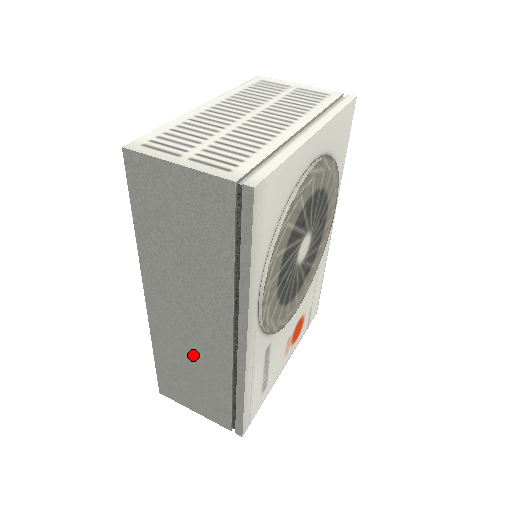
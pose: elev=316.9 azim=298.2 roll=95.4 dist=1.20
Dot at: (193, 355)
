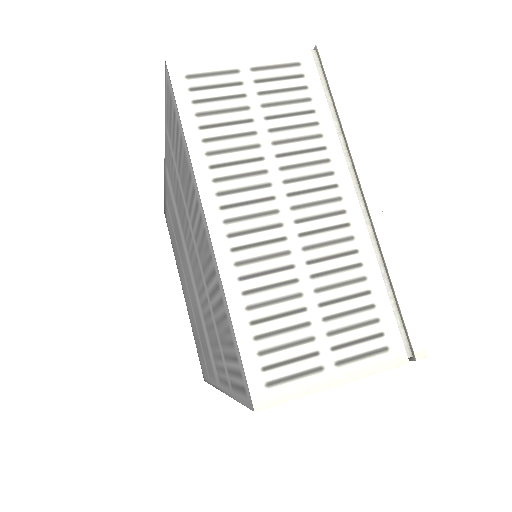
Dot at: occluded
